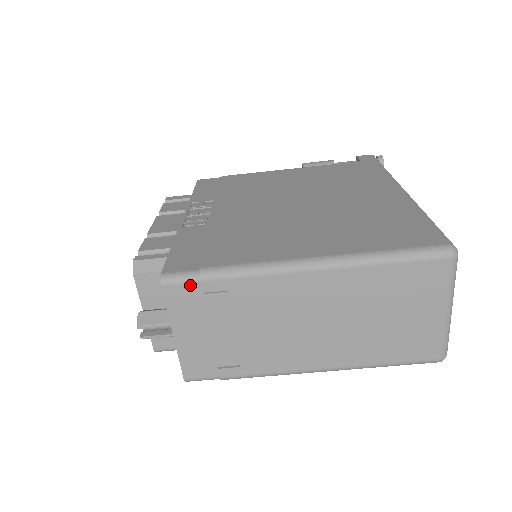
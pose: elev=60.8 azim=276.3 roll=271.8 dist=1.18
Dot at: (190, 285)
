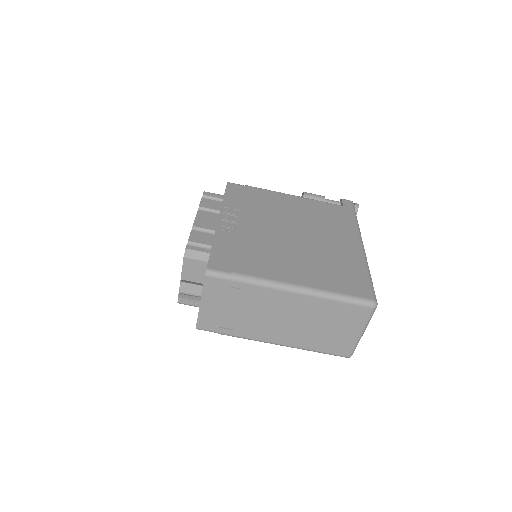
Dot at: (222, 280)
